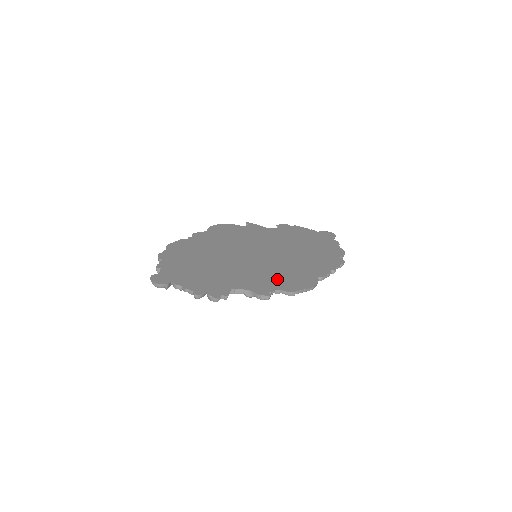
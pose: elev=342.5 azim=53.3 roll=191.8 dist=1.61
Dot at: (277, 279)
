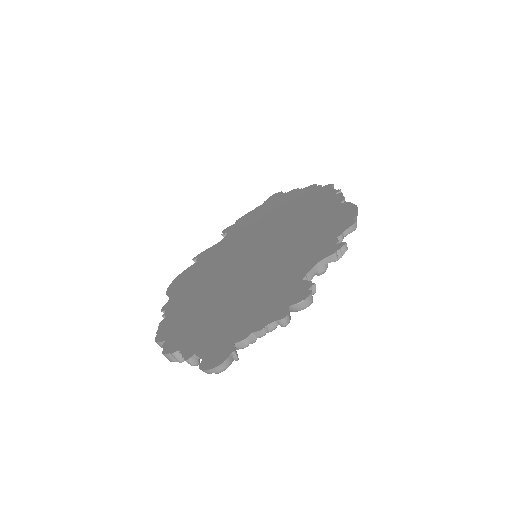
Dot at: (318, 235)
